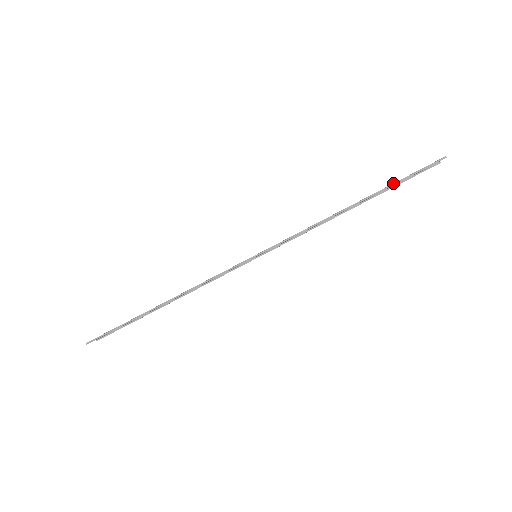
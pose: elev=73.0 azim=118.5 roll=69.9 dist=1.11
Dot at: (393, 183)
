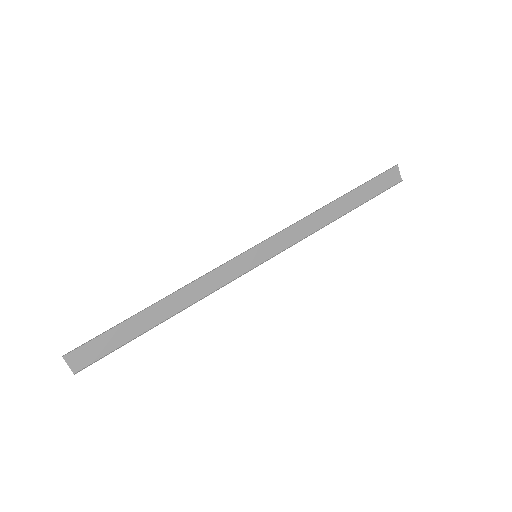
Dot at: (363, 184)
